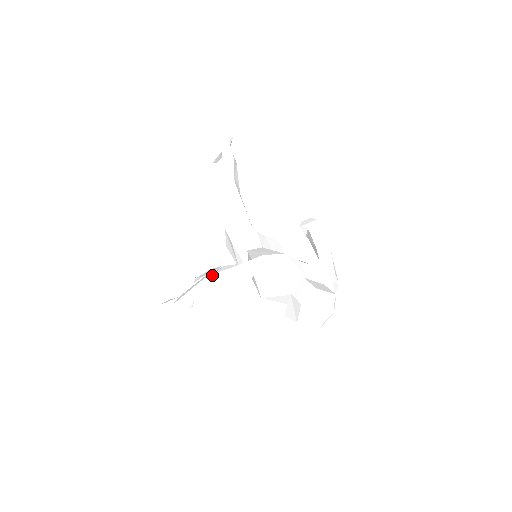
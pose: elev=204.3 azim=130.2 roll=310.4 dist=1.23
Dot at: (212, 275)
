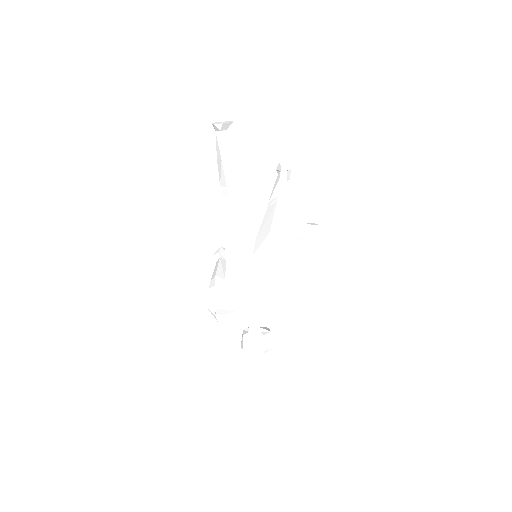
Dot at: (209, 288)
